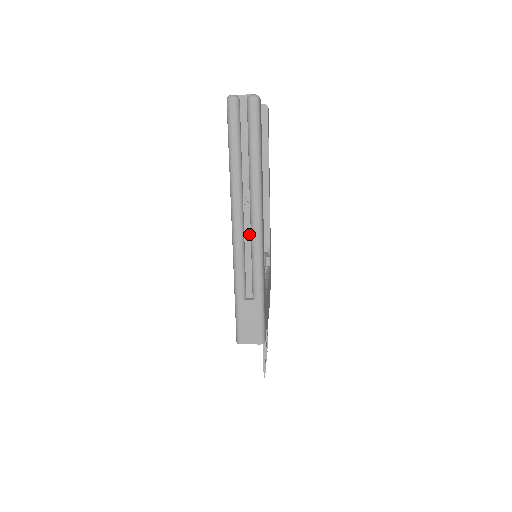
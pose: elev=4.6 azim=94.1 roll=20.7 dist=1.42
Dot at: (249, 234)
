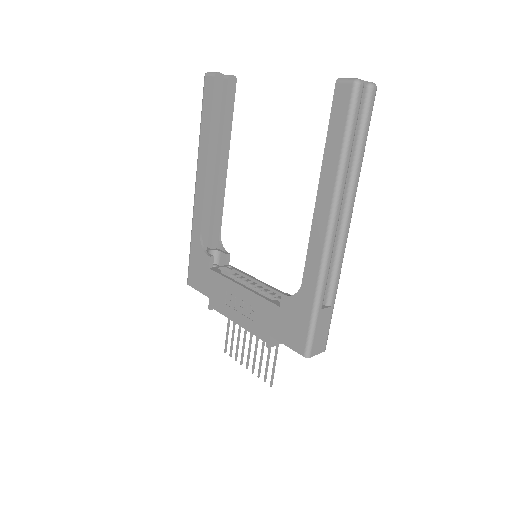
Dot at: occluded
